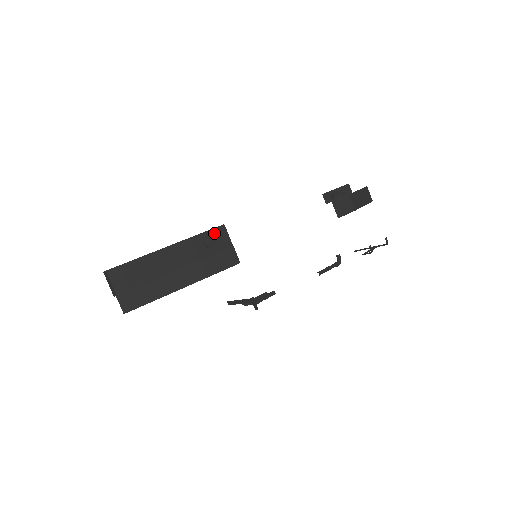
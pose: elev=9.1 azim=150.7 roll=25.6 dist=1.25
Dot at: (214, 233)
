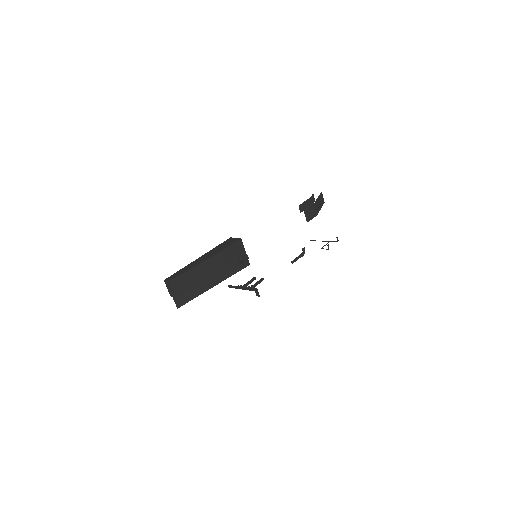
Dot at: (235, 245)
